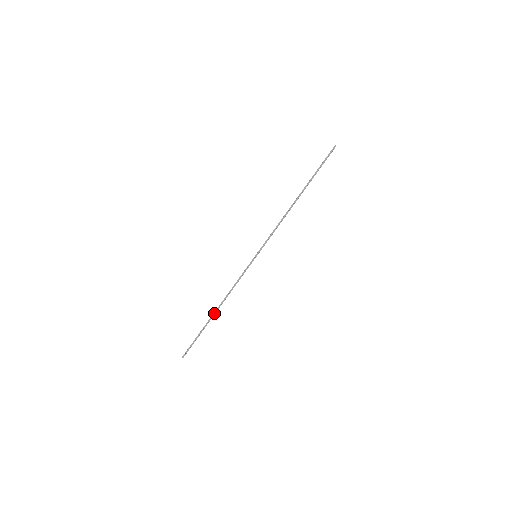
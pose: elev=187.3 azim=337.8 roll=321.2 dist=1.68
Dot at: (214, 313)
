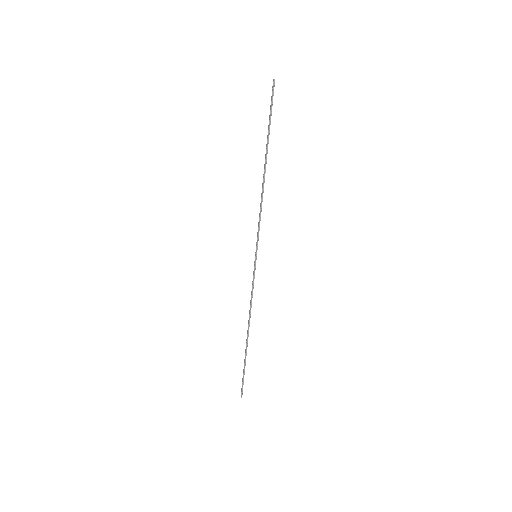
Dot at: occluded
